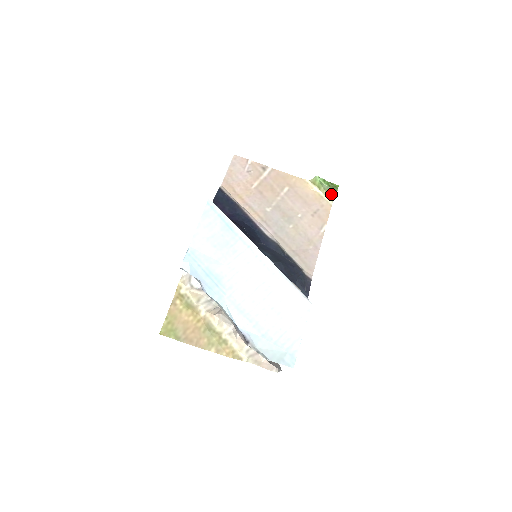
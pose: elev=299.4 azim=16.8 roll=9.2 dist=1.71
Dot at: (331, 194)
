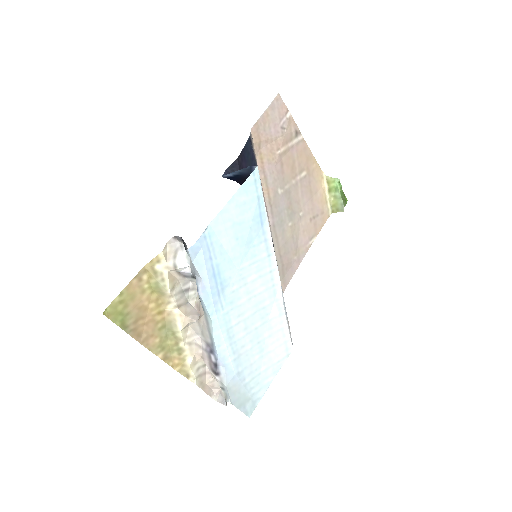
Dot at: (338, 206)
